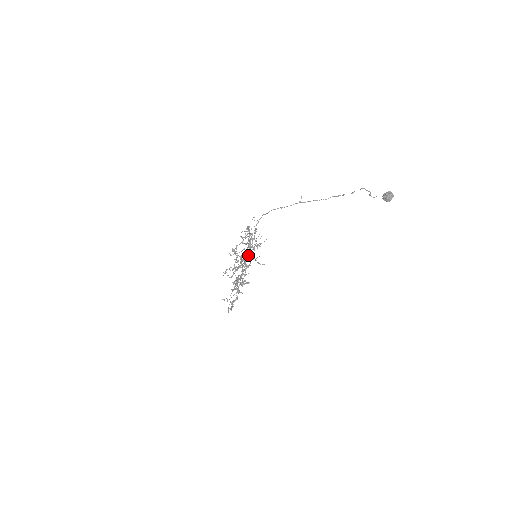
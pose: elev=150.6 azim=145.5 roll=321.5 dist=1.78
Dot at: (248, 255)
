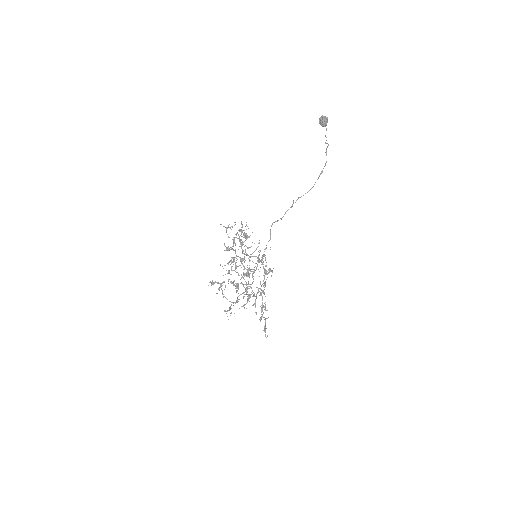
Dot at: (226, 232)
